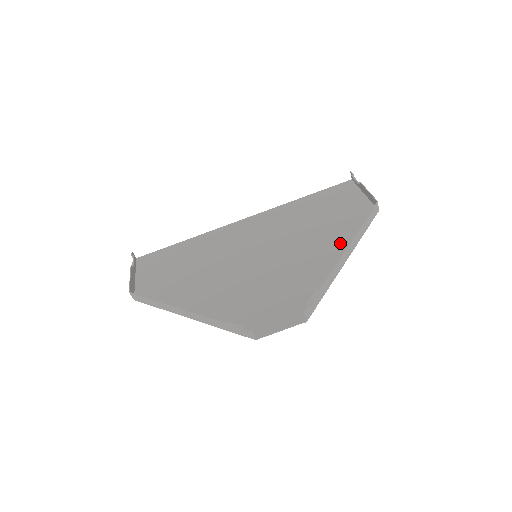
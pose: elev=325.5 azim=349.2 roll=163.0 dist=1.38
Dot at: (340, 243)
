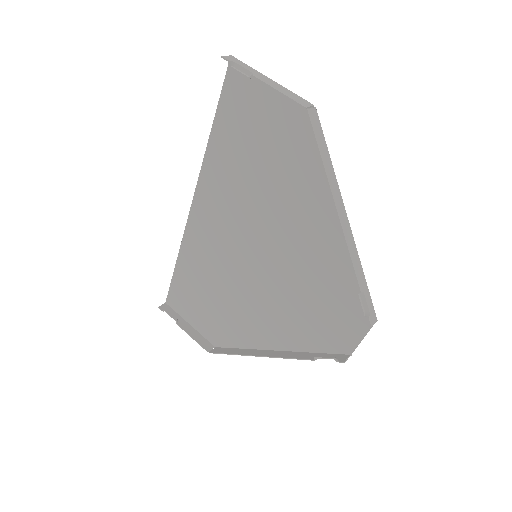
Dot at: (319, 197)
